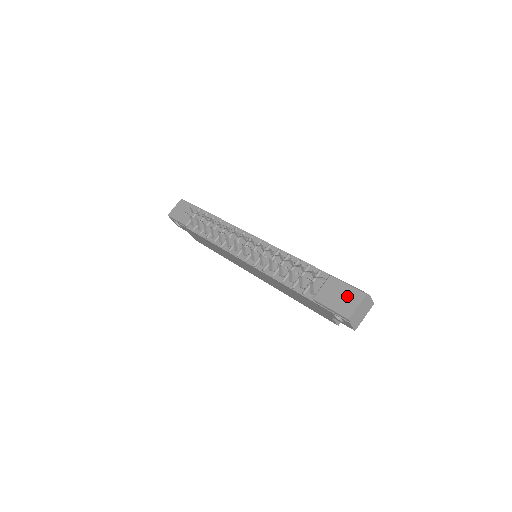
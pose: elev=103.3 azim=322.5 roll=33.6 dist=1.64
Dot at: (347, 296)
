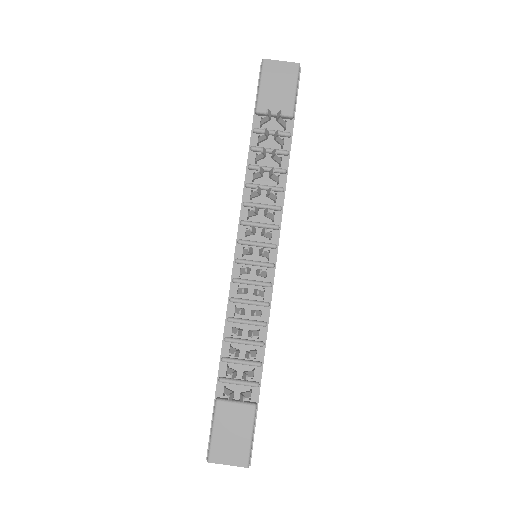
Dot at: (236, 444)
